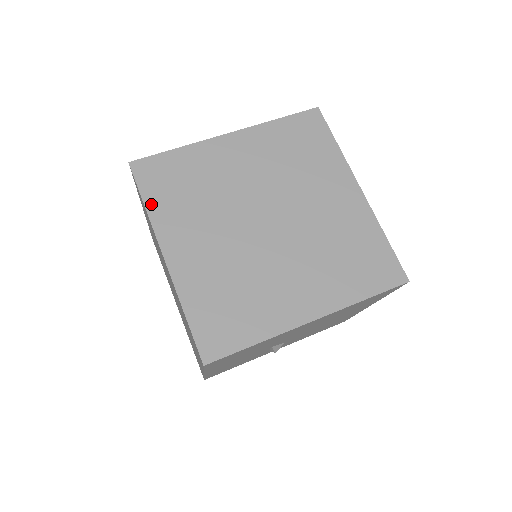
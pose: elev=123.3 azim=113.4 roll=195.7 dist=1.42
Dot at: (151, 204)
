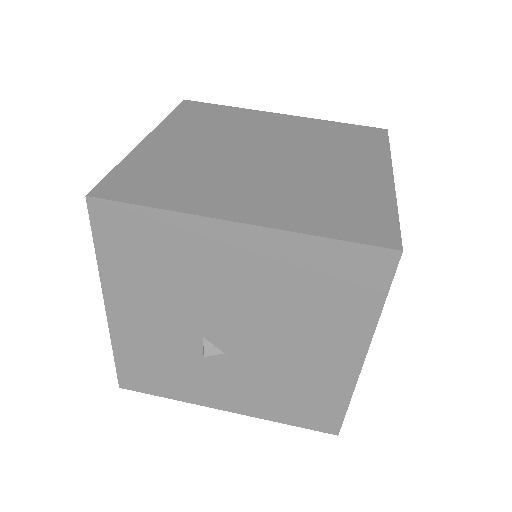
Dot at: (174, 117)
